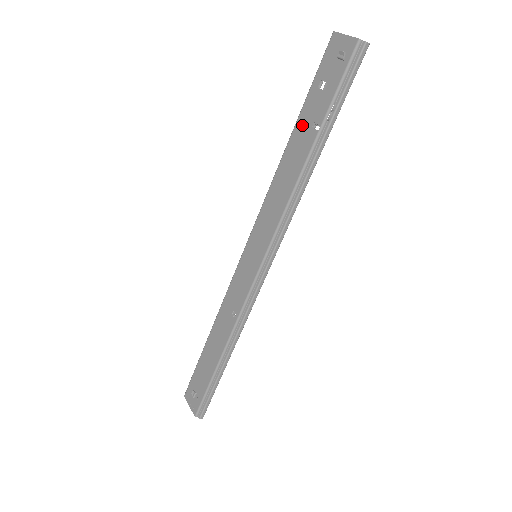
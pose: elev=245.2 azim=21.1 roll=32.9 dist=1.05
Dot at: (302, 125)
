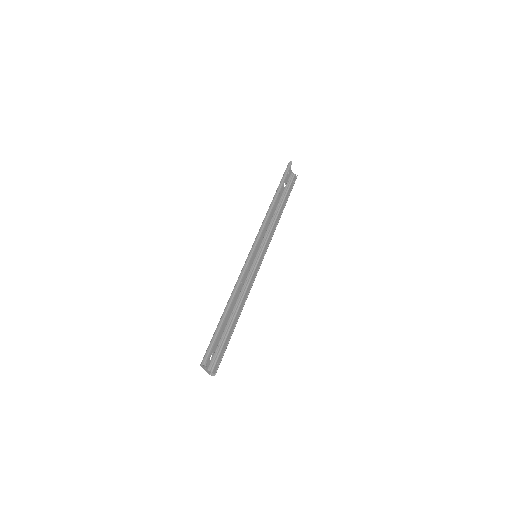
Dot at: occluded
